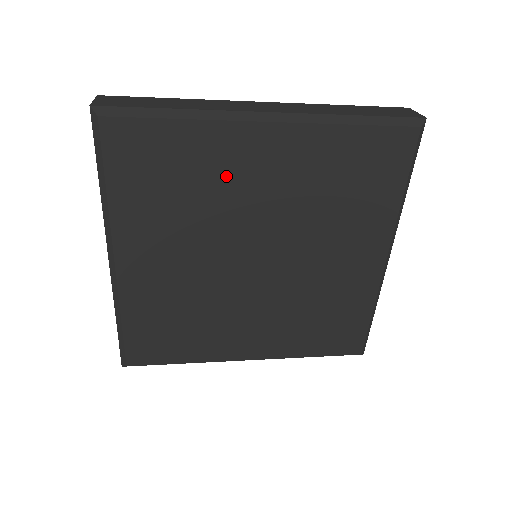
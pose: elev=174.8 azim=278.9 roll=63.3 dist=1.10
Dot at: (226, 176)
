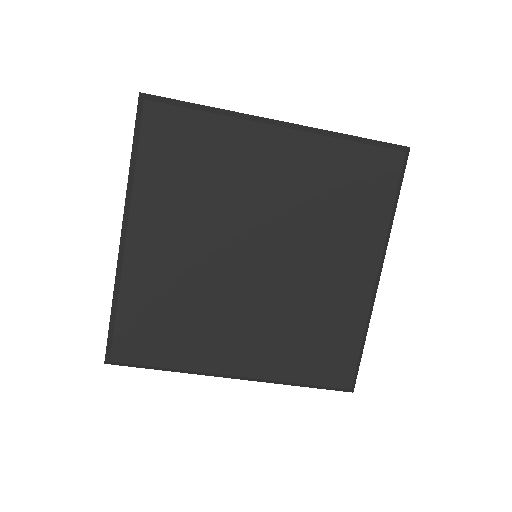
Dot at: (240, 168)
